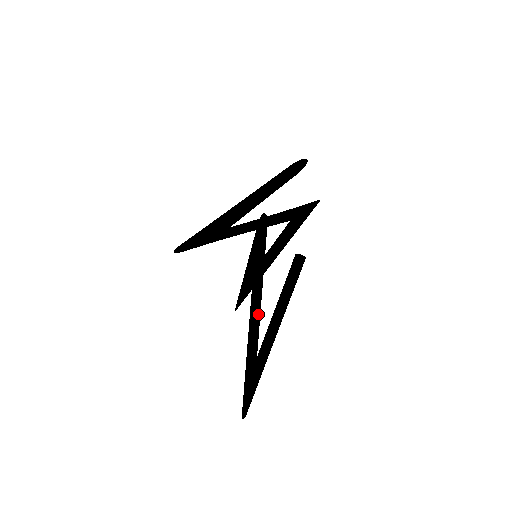
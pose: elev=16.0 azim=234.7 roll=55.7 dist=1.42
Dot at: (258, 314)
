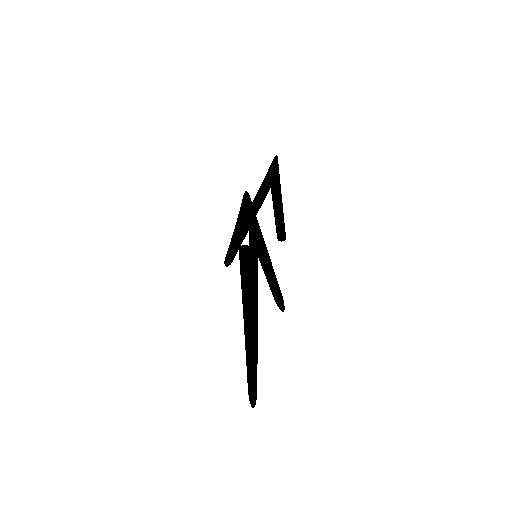
Dot at: occluded
